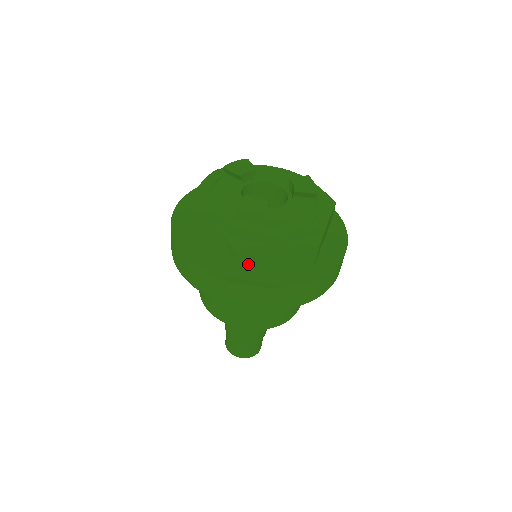
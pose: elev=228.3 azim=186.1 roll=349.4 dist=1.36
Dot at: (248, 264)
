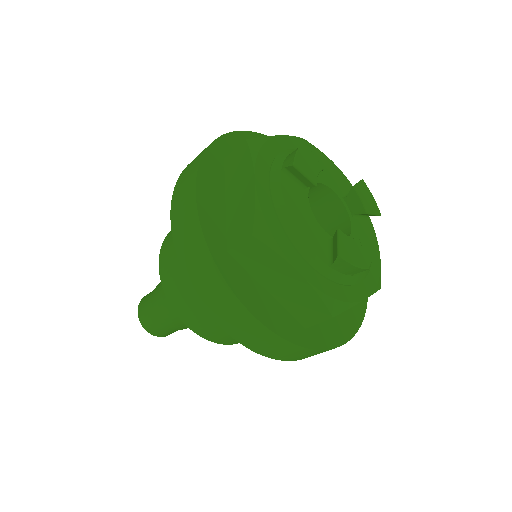
Dot at: occluded
